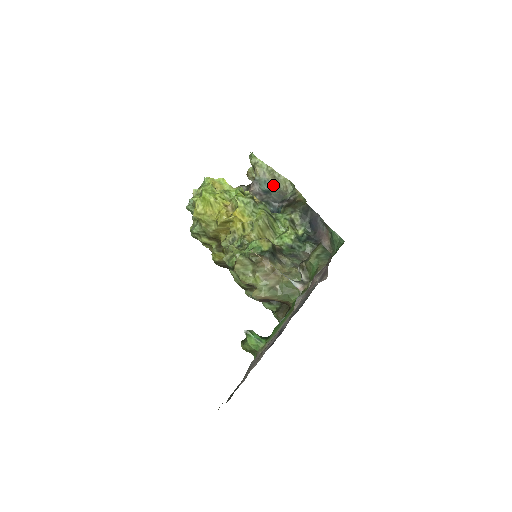
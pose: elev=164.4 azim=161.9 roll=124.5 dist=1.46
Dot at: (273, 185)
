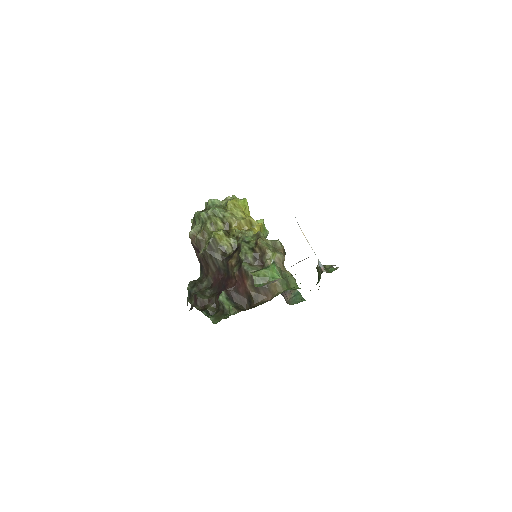
Dot at: occluded
